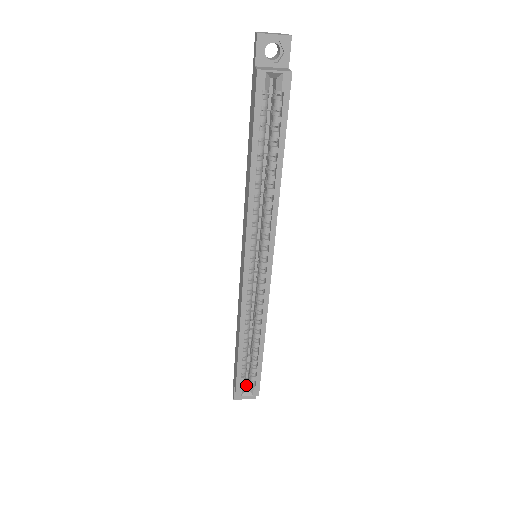
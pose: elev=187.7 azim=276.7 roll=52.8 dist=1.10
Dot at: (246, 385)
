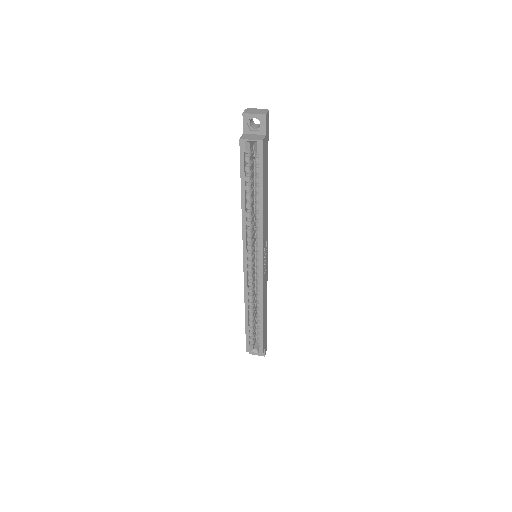
Dot at: (256, 345)
